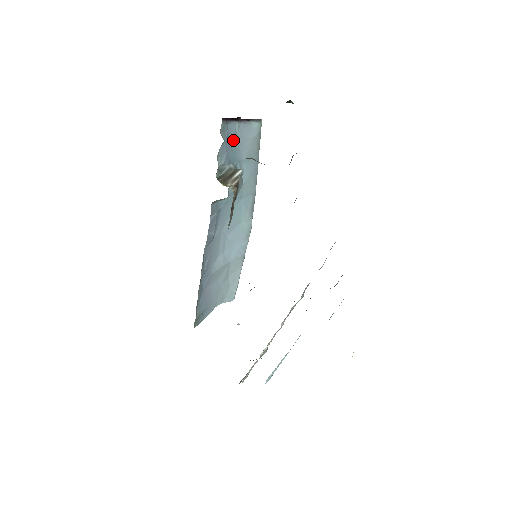
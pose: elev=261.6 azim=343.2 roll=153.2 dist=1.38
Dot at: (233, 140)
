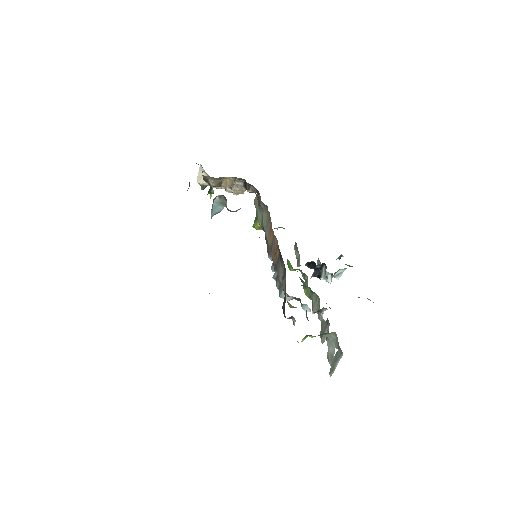
Dot at: occluded
